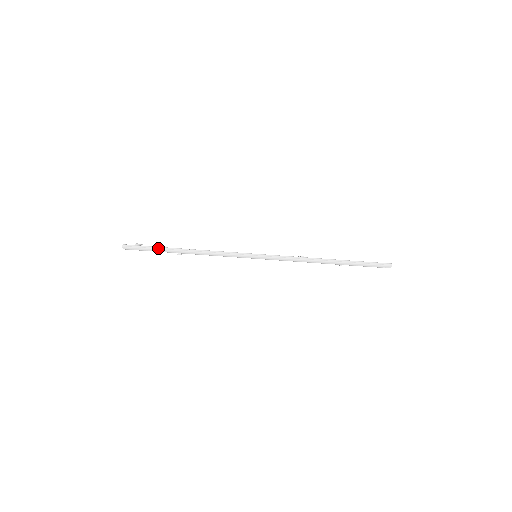
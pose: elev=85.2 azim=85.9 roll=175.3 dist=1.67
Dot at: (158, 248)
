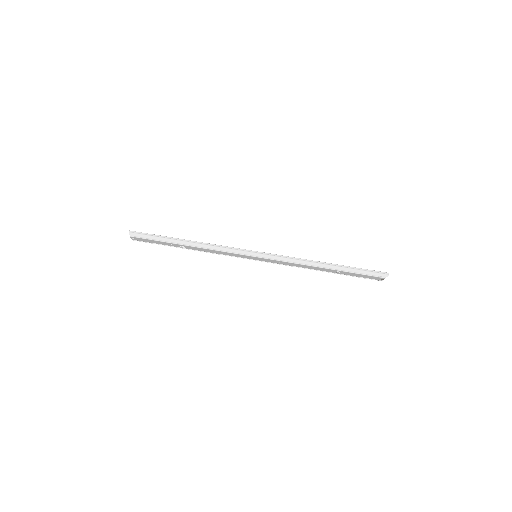
Dot at: (163, 237)
